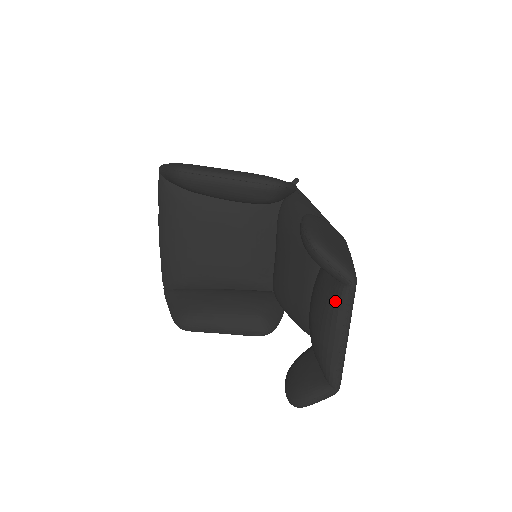
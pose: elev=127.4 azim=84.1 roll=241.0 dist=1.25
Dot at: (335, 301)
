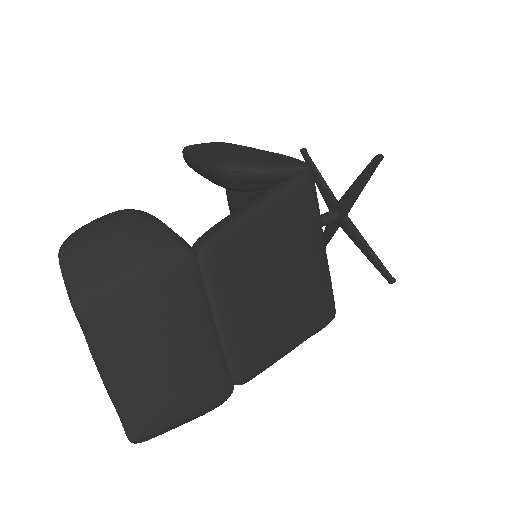
Dot at: occluded
